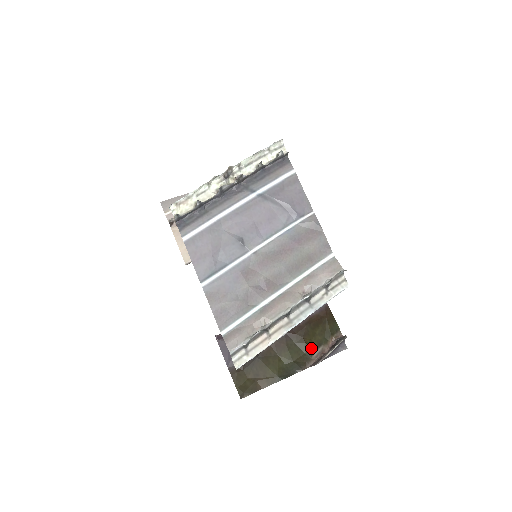
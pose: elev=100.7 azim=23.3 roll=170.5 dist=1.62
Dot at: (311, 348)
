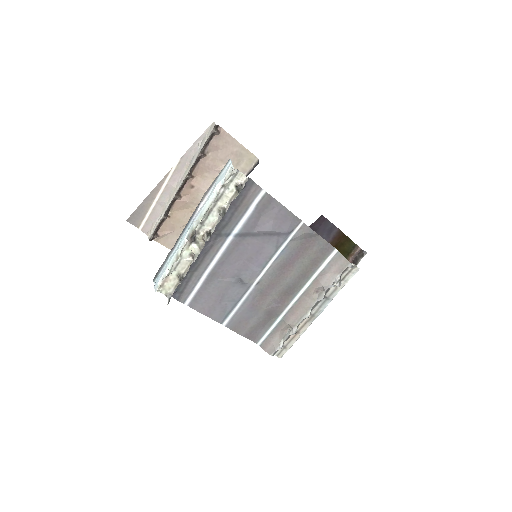
Dot at: occluded
